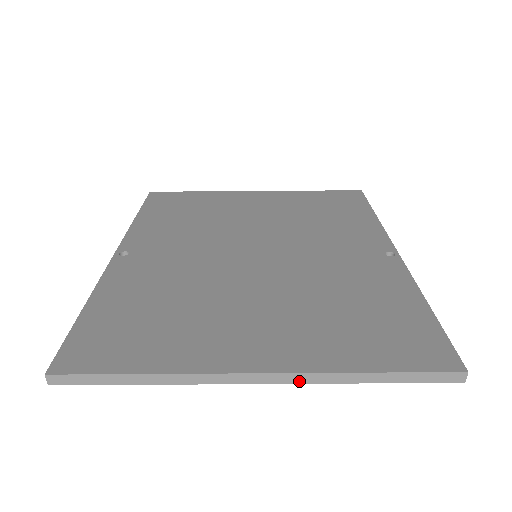
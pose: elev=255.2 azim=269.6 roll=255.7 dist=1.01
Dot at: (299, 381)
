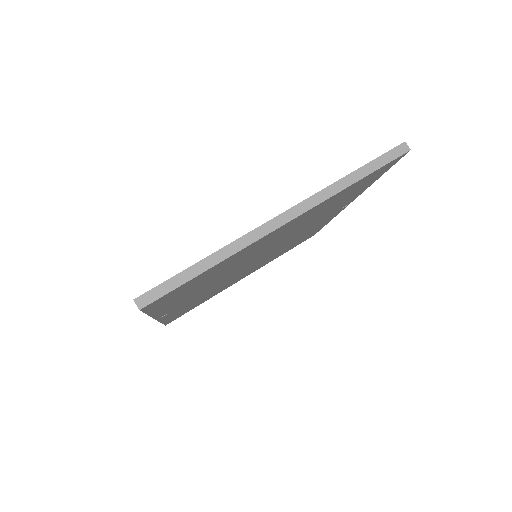
Dot at: (311, 205)
